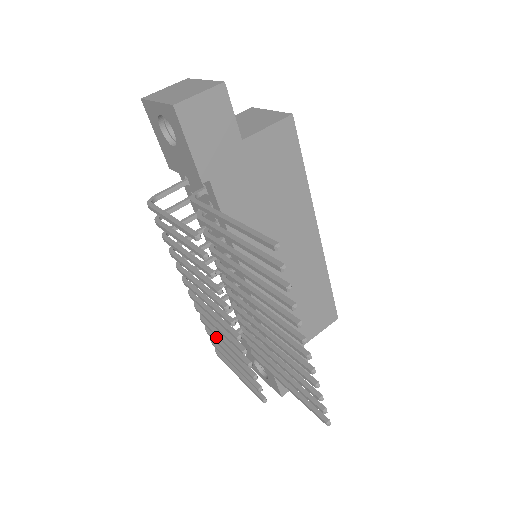
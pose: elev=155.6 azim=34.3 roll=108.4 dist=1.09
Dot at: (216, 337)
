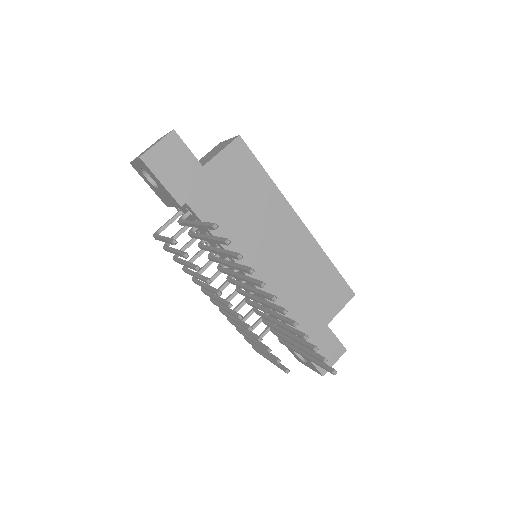
Dot at: occluded
